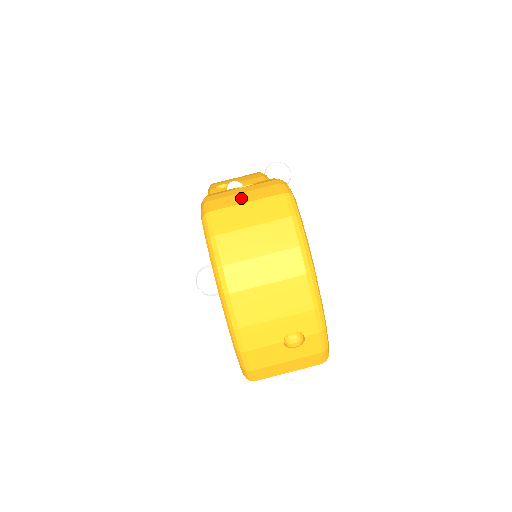
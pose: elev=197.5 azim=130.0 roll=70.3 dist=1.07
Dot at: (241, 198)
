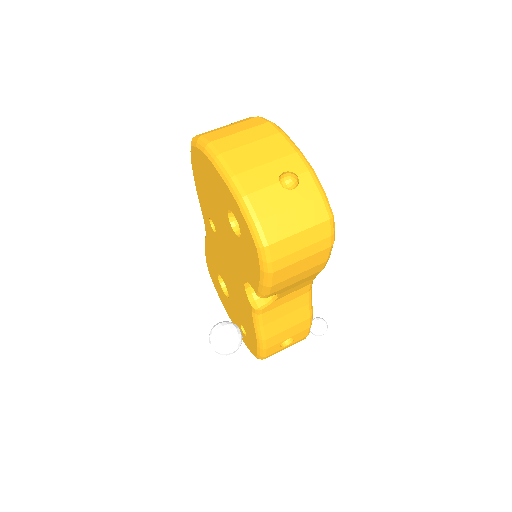
Dot at: occluded
